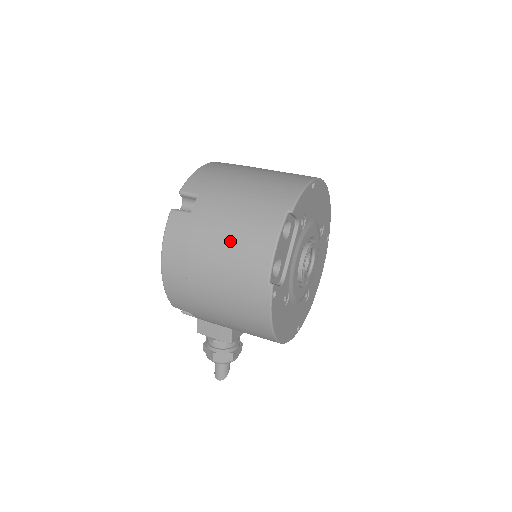
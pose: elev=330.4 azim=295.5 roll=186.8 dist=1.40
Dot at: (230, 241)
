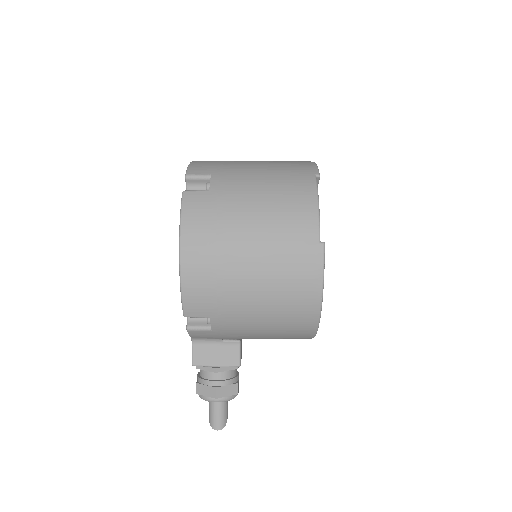
Dot at: (266, 208)
